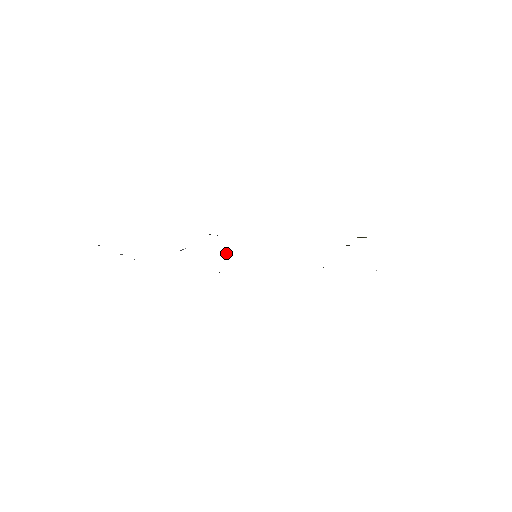
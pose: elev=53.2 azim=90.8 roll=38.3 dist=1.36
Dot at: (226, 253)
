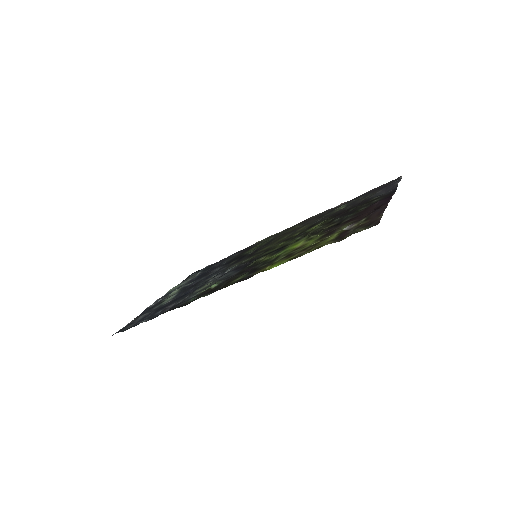
Dot at: (228, 270)
